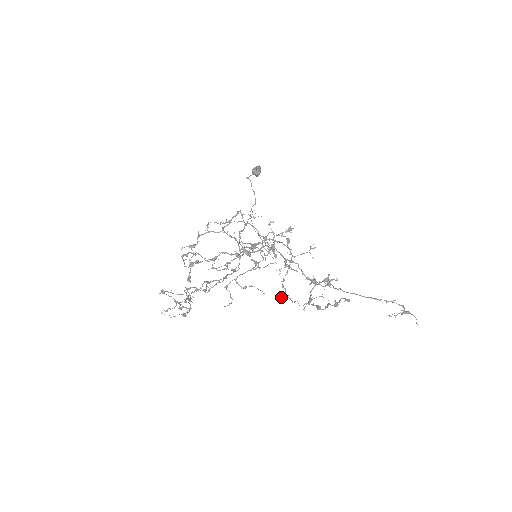
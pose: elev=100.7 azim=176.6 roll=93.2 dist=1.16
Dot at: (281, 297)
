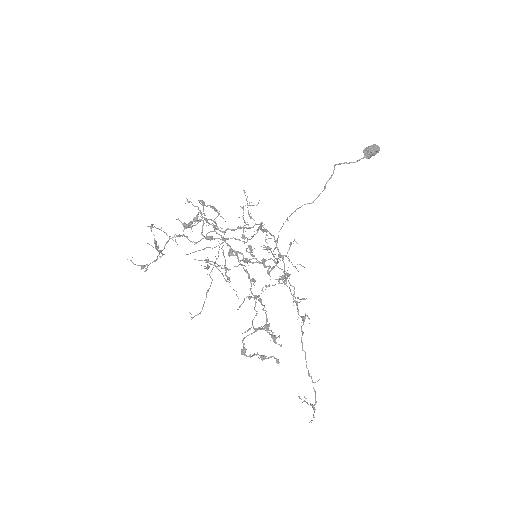
Dot at: (249, 299)
